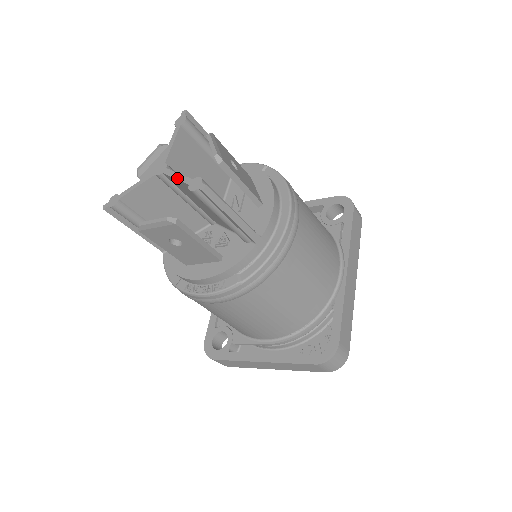
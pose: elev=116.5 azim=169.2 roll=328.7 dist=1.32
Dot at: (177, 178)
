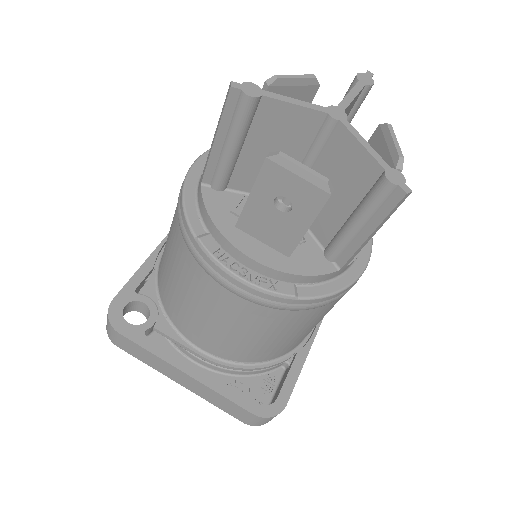
Dot at: (366, 147)
